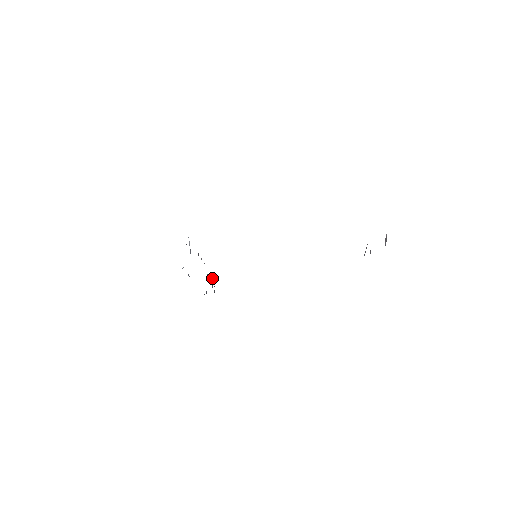
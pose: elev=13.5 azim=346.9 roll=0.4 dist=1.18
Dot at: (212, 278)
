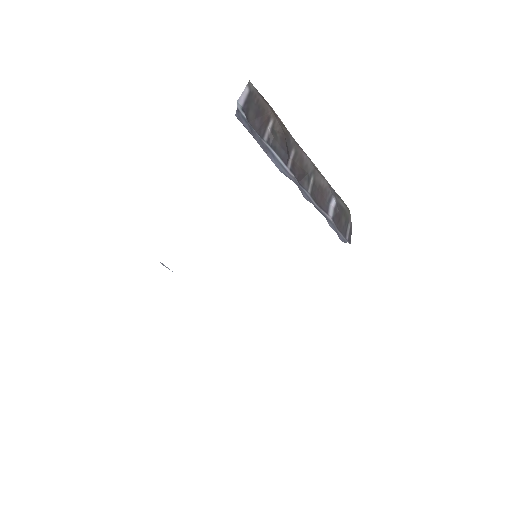
Dot at: occluded
